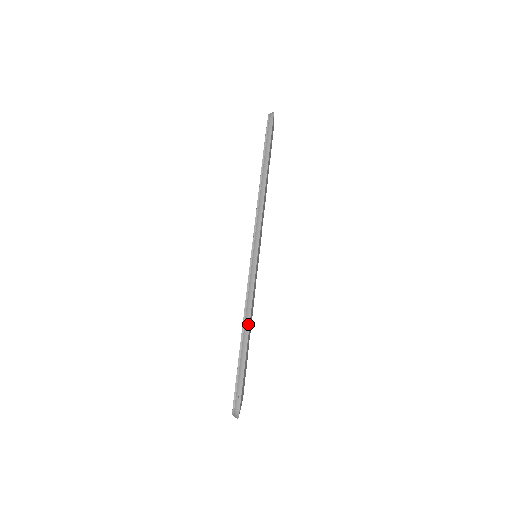
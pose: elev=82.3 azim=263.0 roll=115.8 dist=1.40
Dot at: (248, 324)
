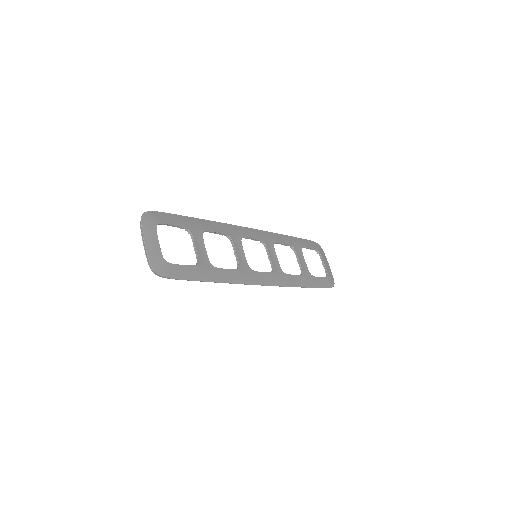
Dot at: occluded
